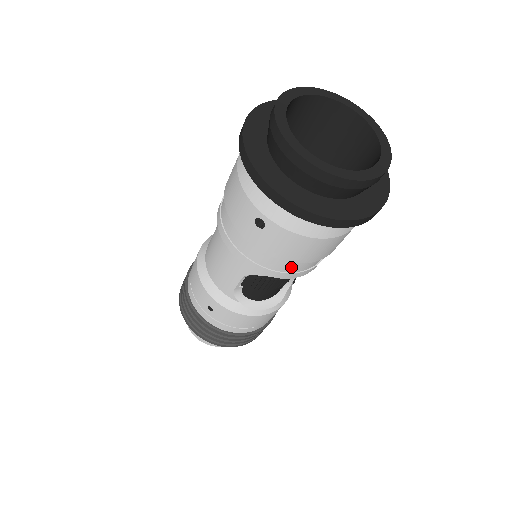
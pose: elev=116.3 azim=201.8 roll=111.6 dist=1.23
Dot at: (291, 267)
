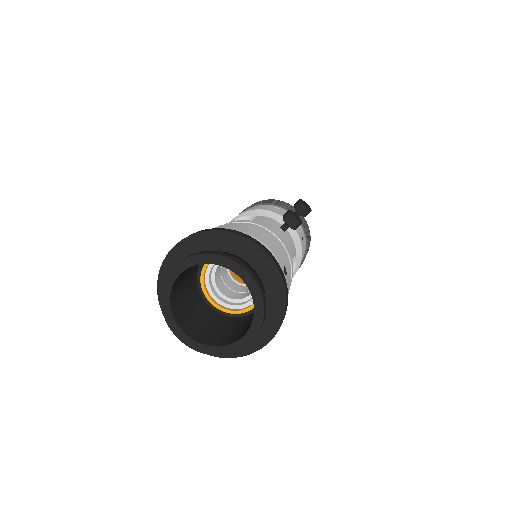
Dot at: occluded
